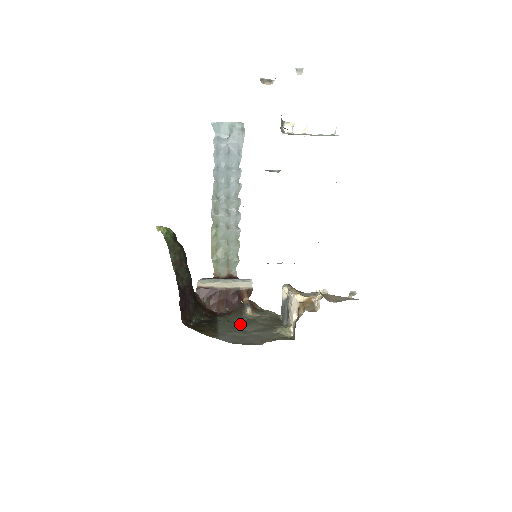
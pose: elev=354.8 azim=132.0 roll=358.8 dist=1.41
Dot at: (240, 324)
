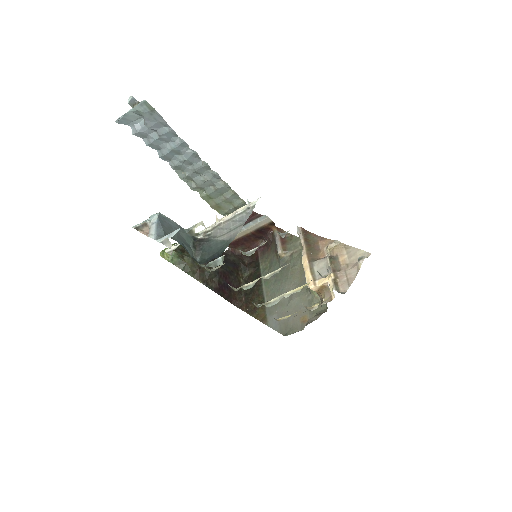
Dot at: (280, 280)
